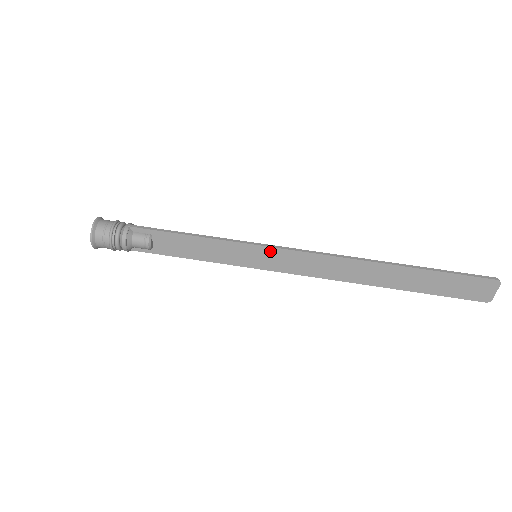
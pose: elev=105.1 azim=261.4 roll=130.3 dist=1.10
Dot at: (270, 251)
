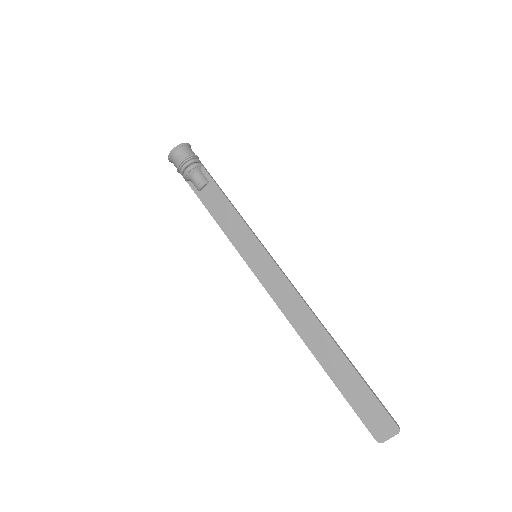
Dot at: (268, 260)
